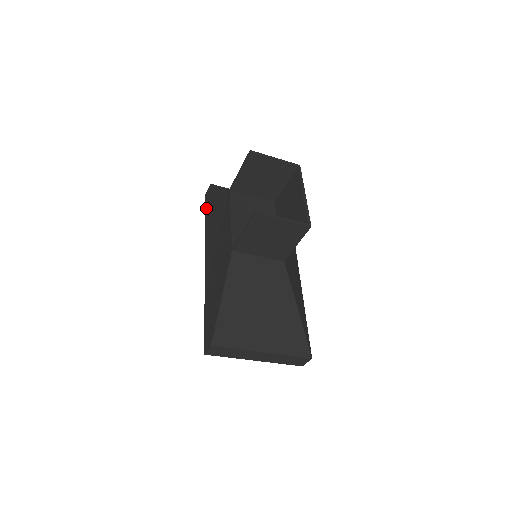
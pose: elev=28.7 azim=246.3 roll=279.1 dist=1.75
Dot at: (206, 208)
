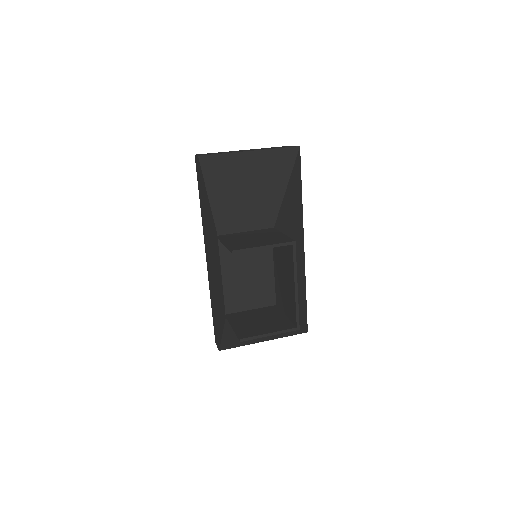
Dot at: (198, 182)
